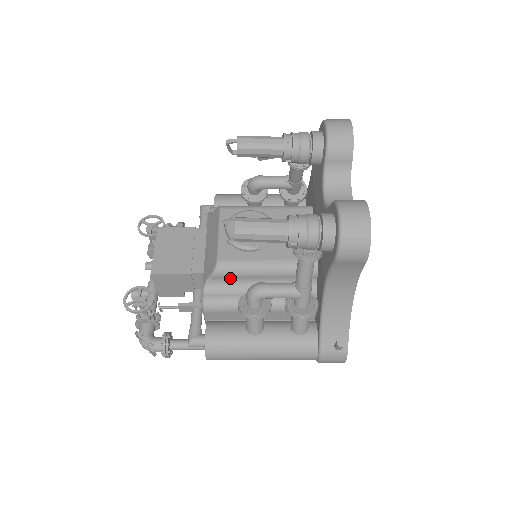
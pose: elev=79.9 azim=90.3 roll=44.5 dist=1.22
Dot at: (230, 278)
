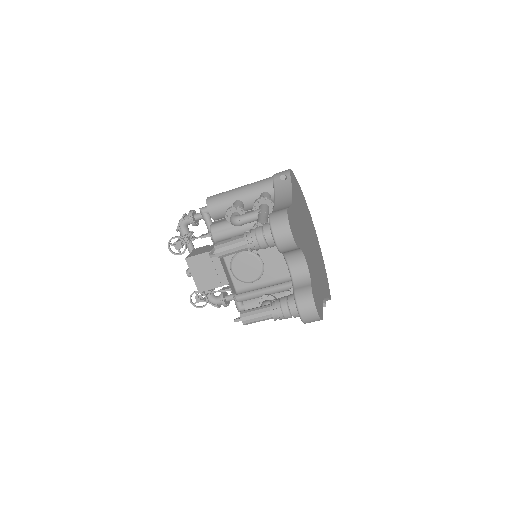
Dot at: occluded
